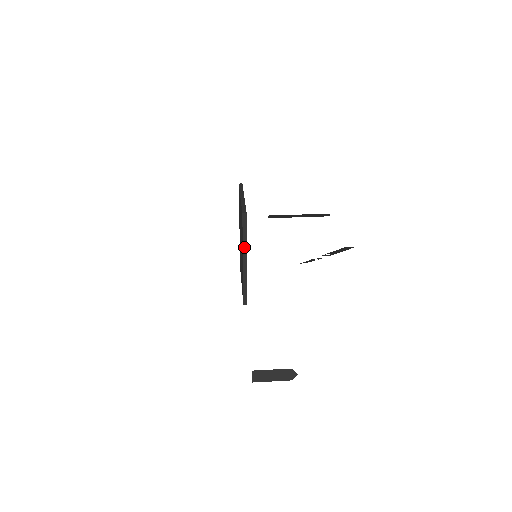
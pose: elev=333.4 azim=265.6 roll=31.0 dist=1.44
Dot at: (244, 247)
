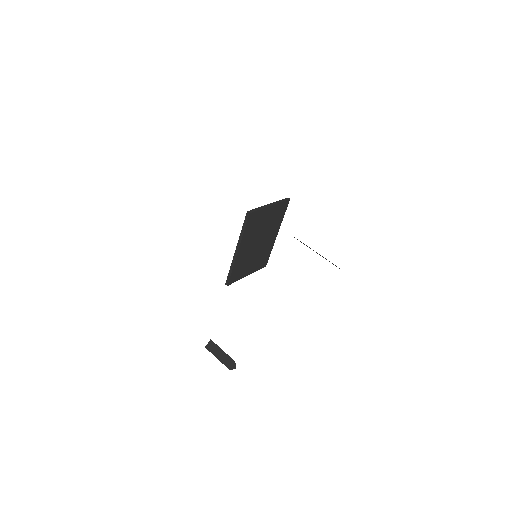
Dot at: (240, 239)
